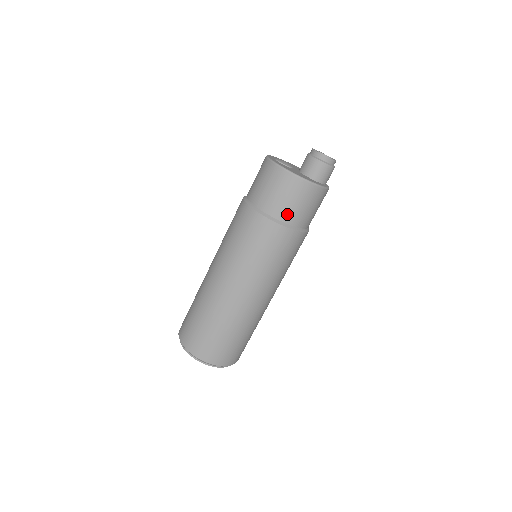
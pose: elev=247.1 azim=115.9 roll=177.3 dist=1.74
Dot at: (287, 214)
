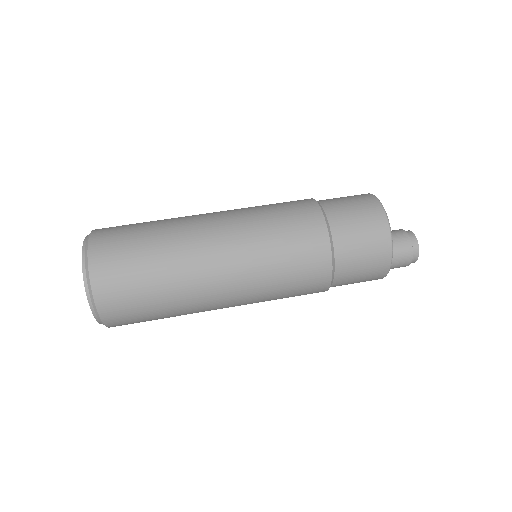
Dot at: (339, 217)
